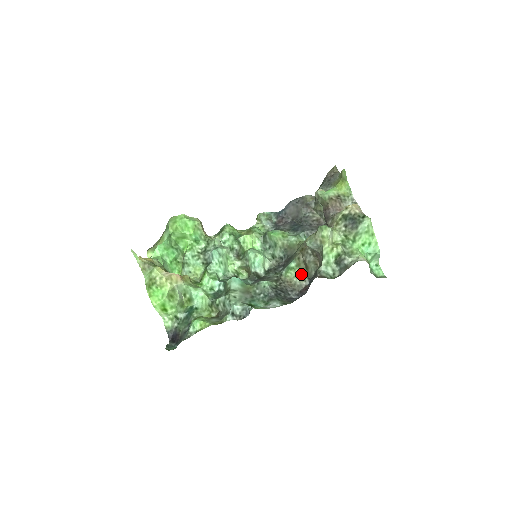
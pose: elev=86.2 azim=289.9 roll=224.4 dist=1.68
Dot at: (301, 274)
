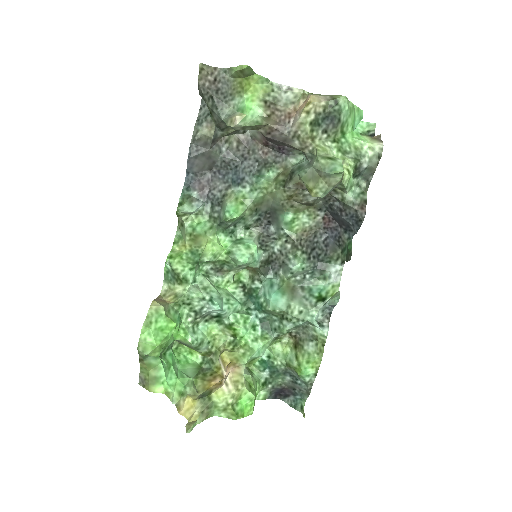
Dot at: (308, 215)
